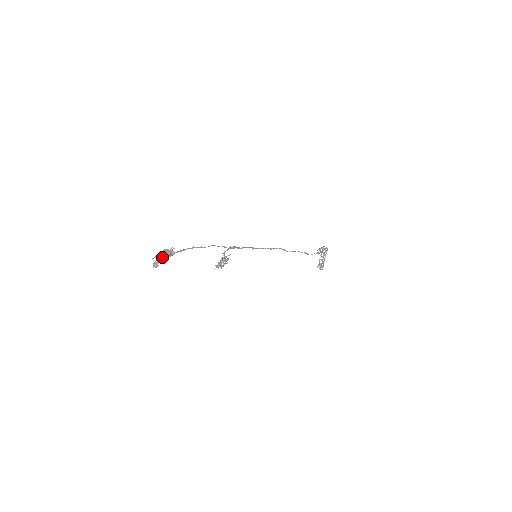
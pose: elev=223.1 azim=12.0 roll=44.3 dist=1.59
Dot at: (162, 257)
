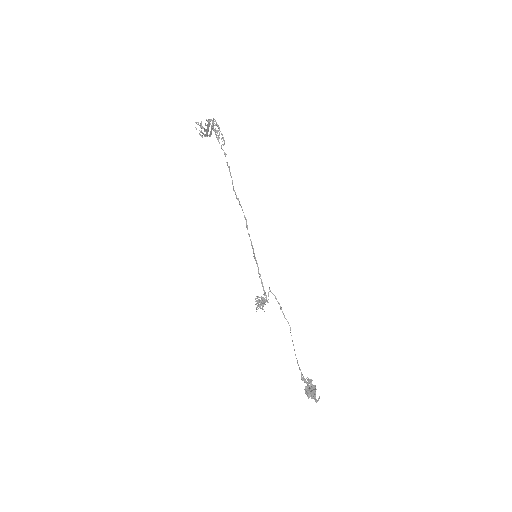
Dot at: (315, 394)
